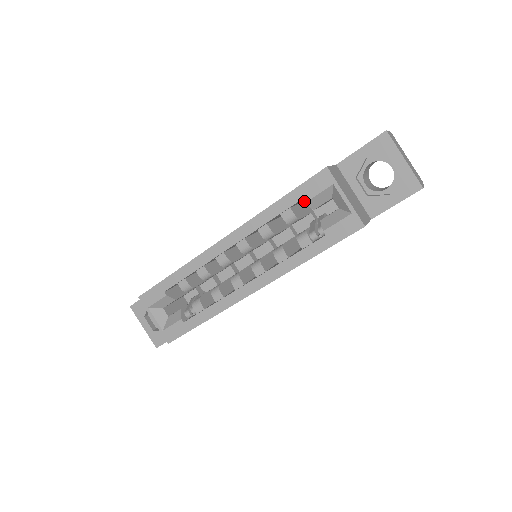
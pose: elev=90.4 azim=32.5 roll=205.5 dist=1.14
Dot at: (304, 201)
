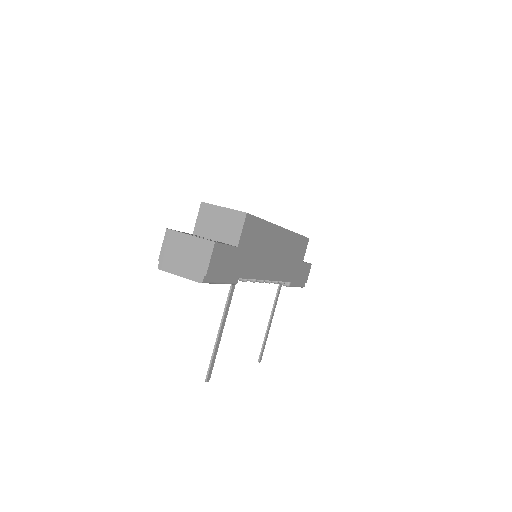
Dot at: occluded
